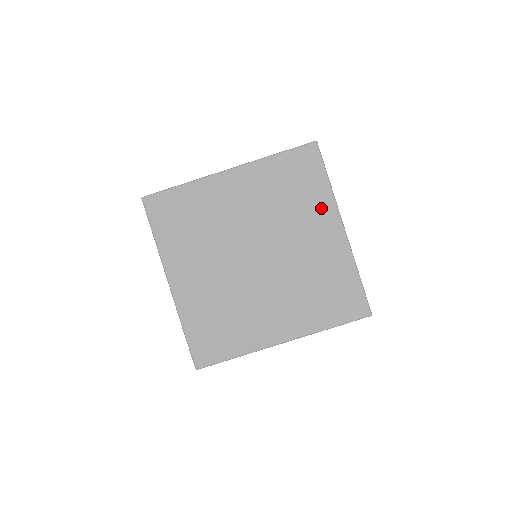
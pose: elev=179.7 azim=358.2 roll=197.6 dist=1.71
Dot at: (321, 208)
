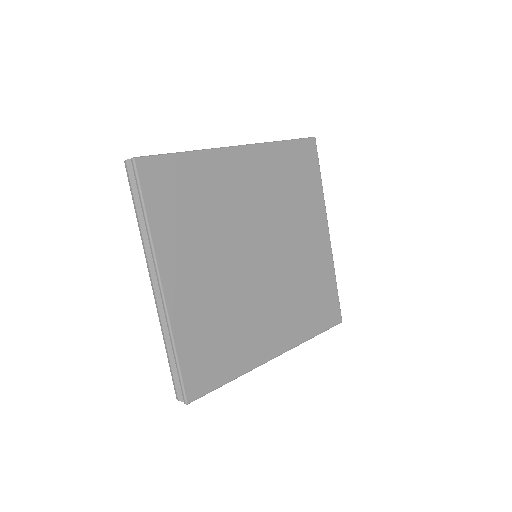
Dot at: (315, 209)
